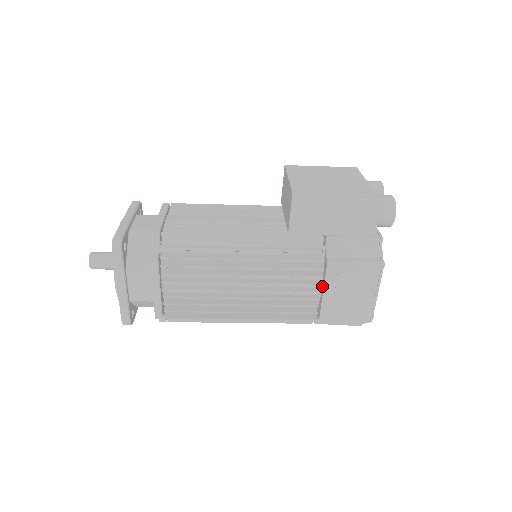
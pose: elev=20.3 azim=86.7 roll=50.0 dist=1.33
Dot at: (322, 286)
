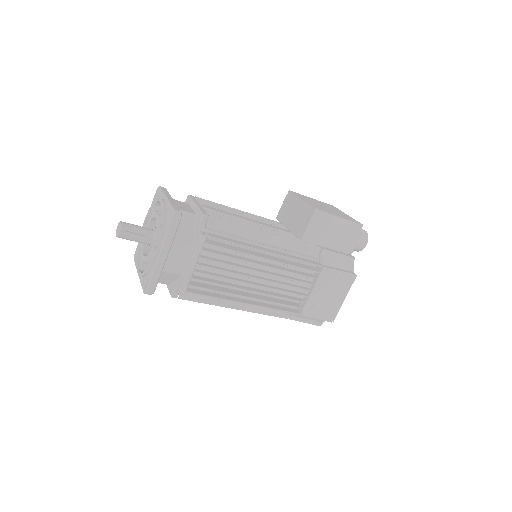
Dot at: (310, 287)
